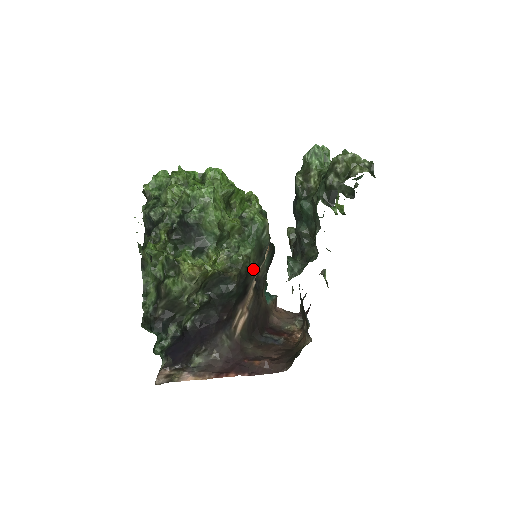
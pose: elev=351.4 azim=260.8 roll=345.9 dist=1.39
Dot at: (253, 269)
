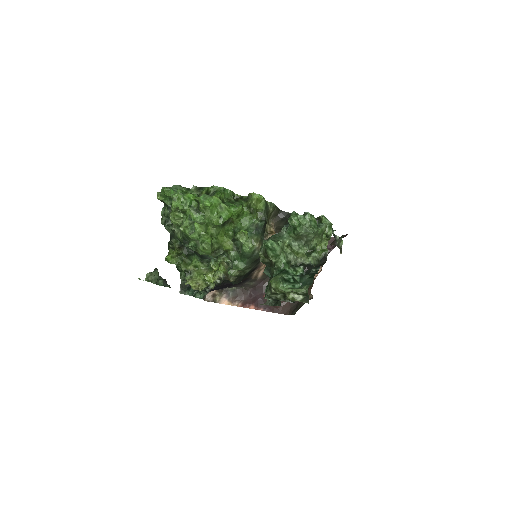
Dot at: (252, 268)
